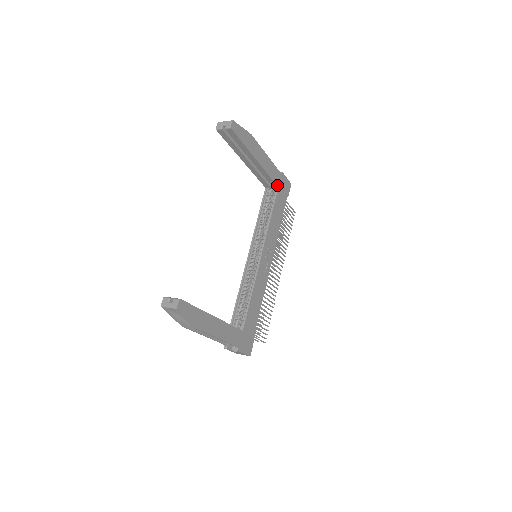
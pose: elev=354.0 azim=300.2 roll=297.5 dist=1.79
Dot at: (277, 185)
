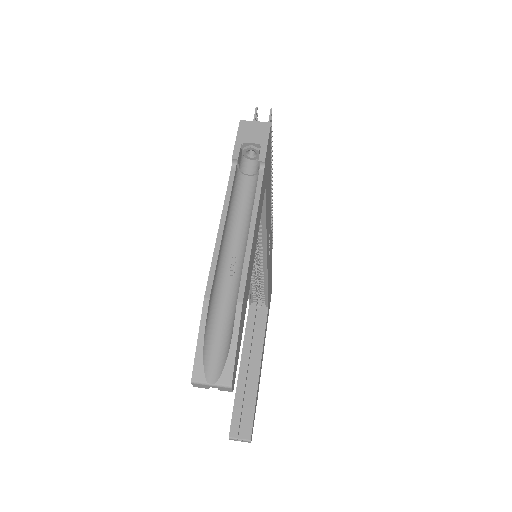
Dot at: (264, 191)
